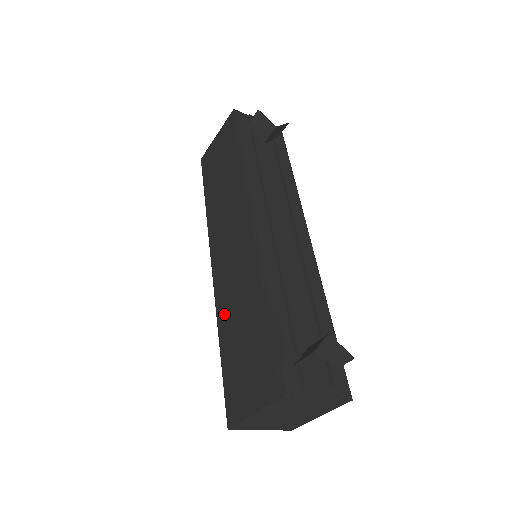
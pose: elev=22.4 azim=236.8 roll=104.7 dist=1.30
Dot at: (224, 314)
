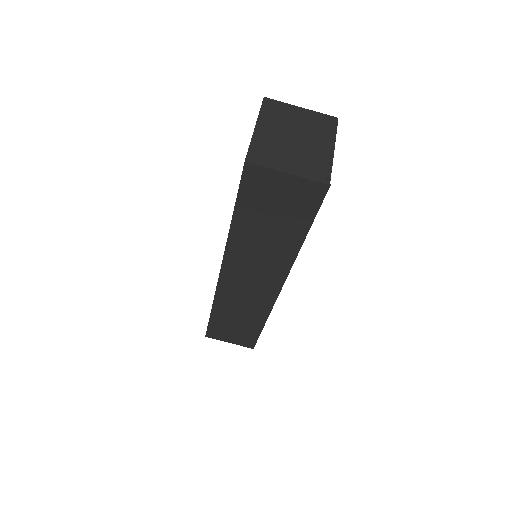
Dot at: occluded
